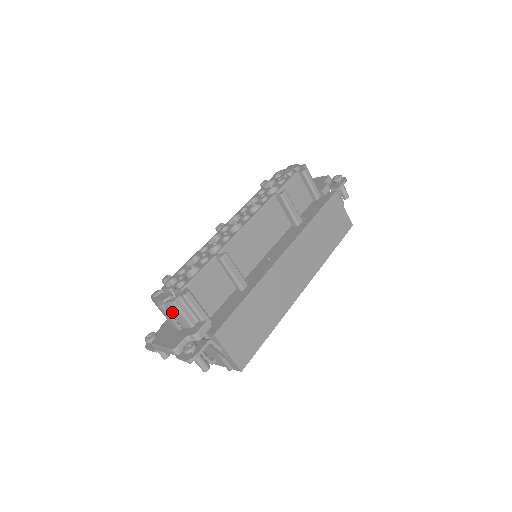
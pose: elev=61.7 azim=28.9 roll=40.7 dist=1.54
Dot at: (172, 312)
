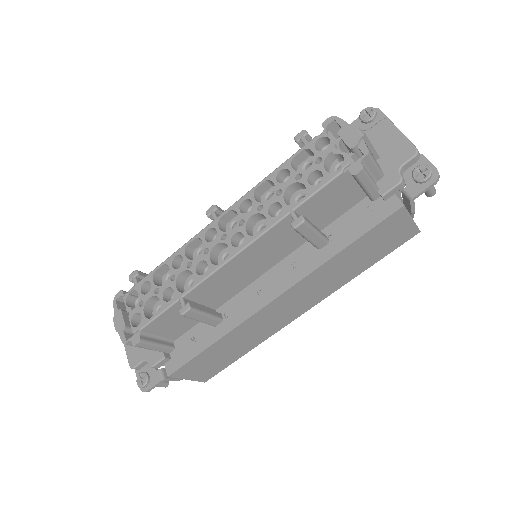
Dot at: occluded
